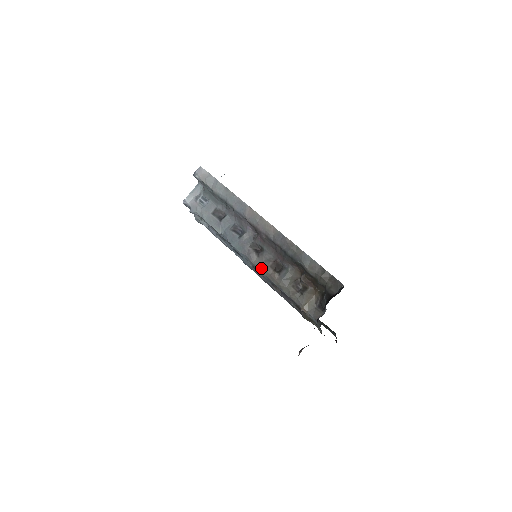
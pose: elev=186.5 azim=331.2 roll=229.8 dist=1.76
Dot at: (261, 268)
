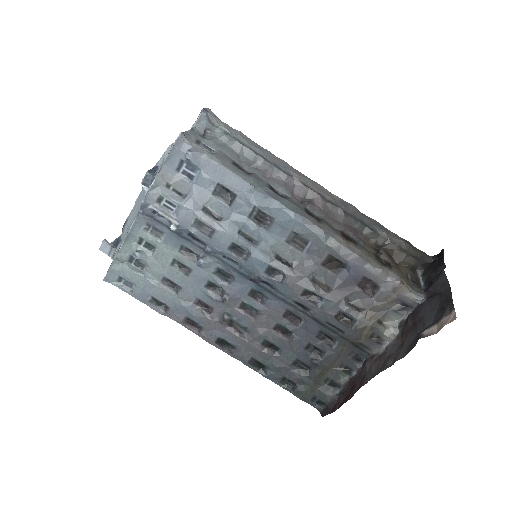
Dot at: (332, 234)
